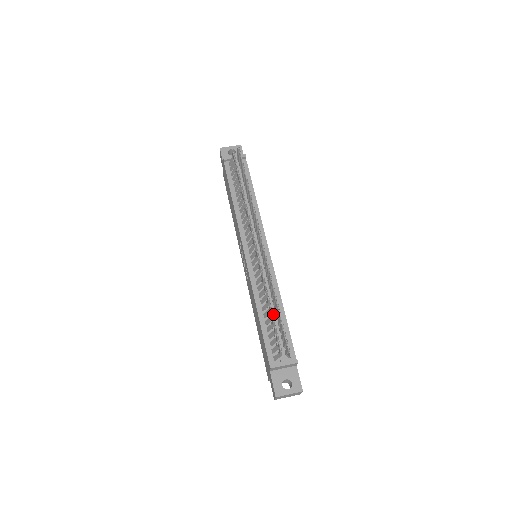
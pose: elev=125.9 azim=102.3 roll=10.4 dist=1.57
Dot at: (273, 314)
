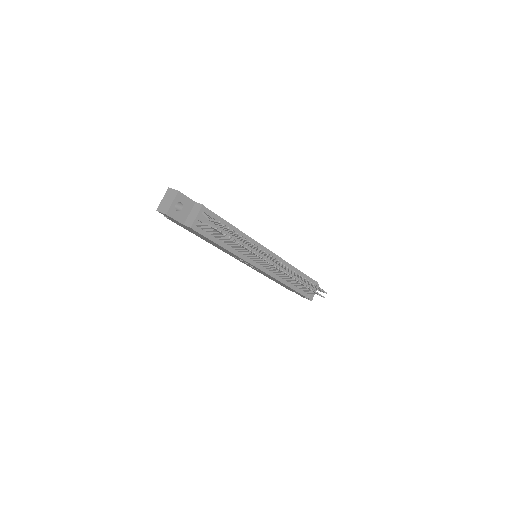
Dot at: occluded
